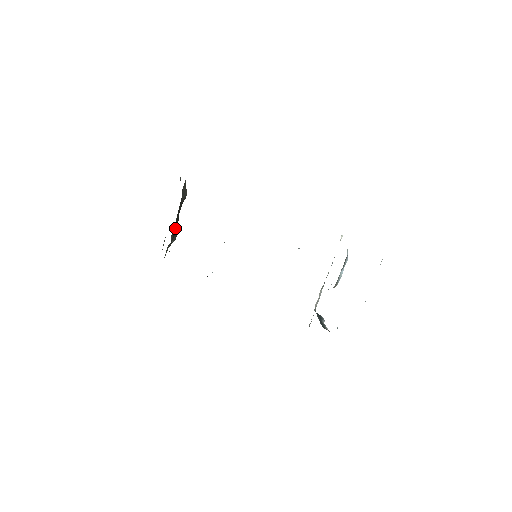
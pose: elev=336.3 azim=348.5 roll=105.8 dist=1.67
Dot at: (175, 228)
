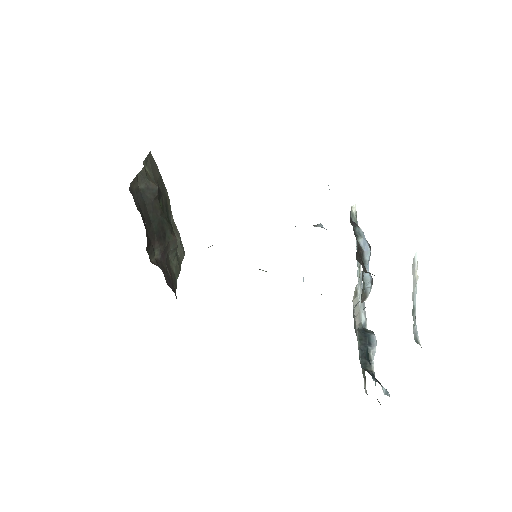
Dot at: (162, 235)
